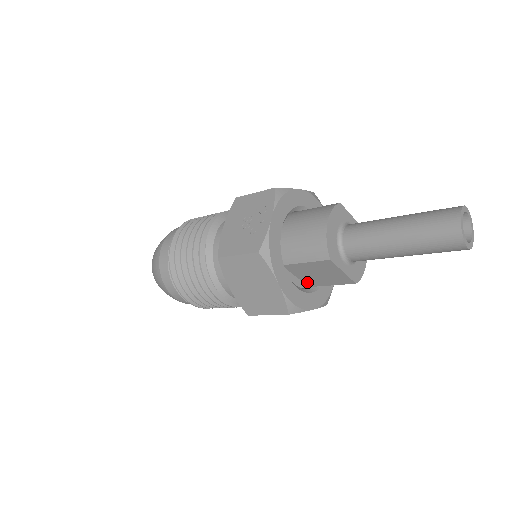
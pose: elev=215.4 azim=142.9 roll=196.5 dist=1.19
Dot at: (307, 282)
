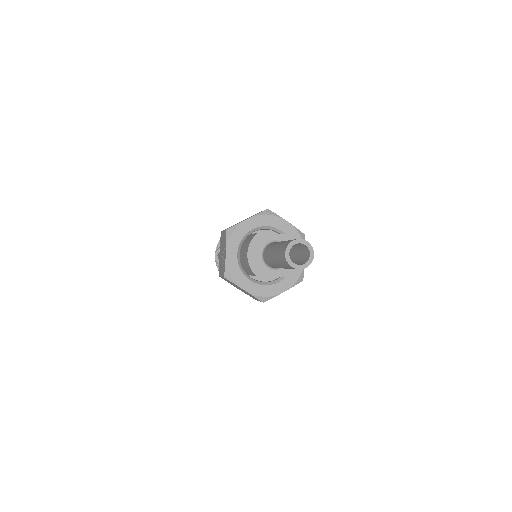
Dot at: occluded
